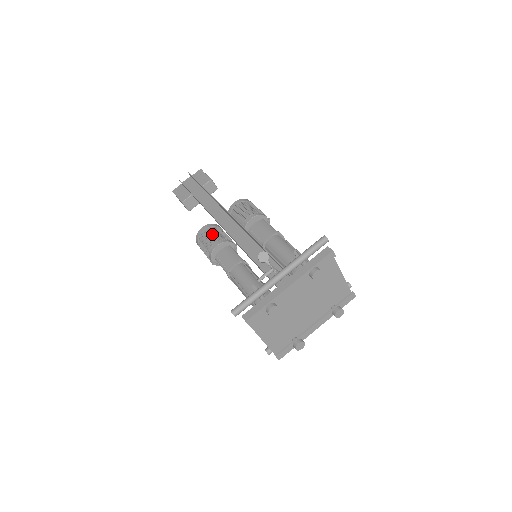
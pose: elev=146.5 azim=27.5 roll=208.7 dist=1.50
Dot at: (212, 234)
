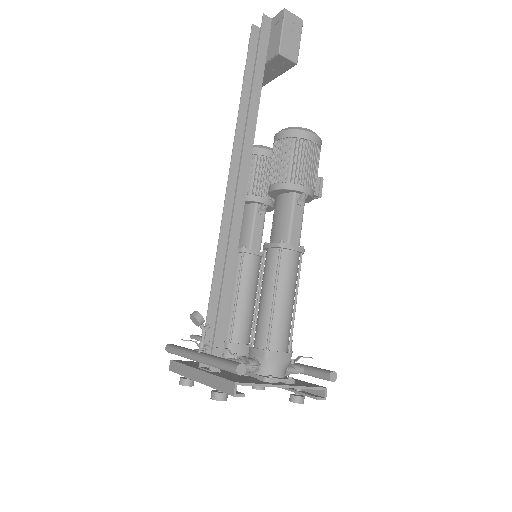
Dot at: occluded
